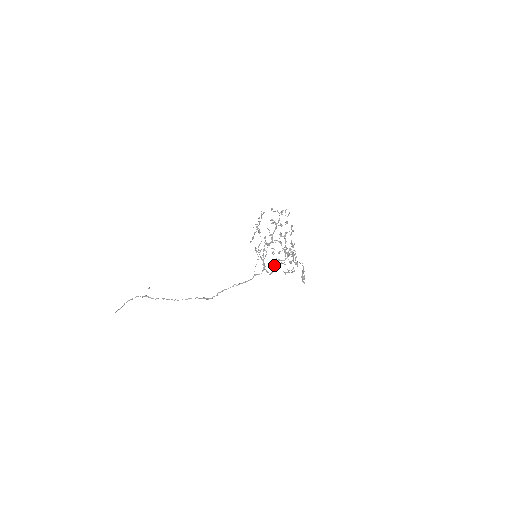
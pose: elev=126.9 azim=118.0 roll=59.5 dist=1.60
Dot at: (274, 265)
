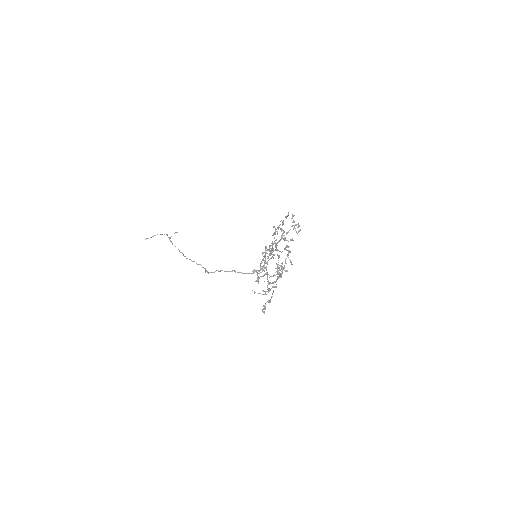
Dot at: (260, 276)
